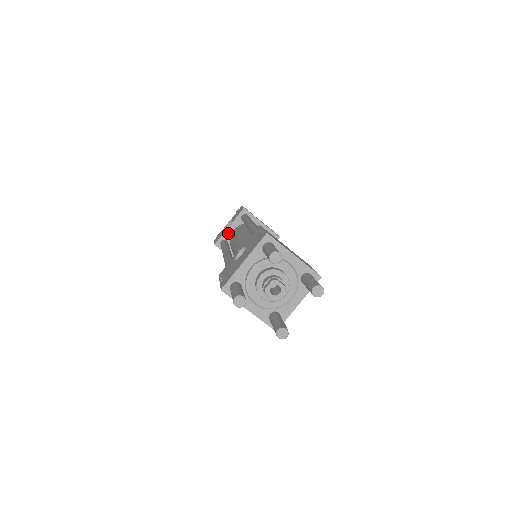
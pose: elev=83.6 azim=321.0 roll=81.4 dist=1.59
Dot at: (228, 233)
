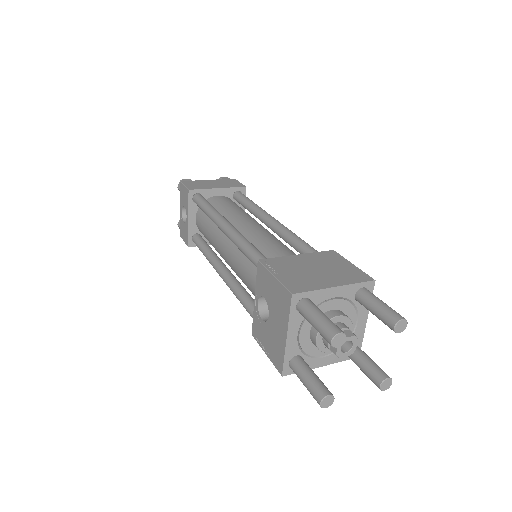
Dot at: (192, 226)
